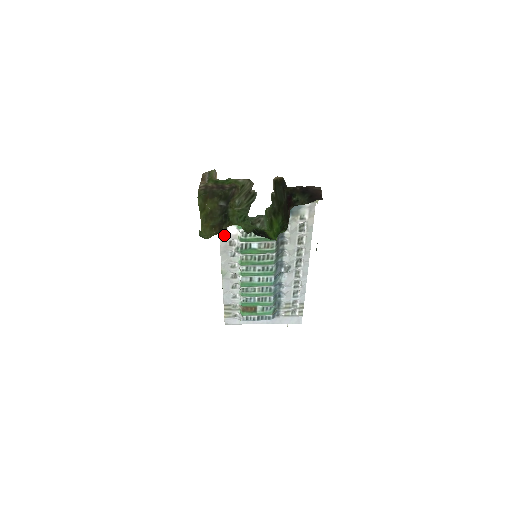
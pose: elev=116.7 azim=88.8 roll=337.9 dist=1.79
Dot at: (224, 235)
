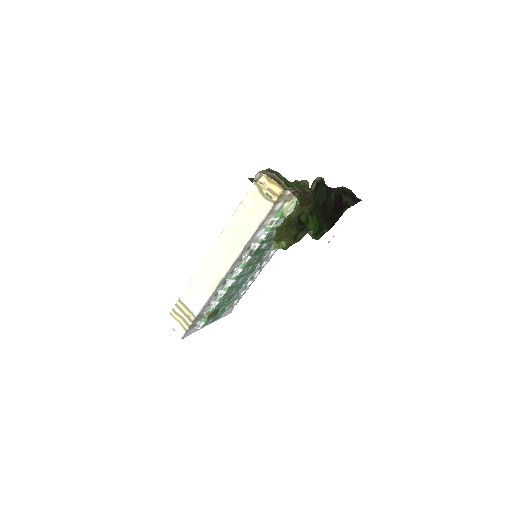
Dot at: (251, 240)
